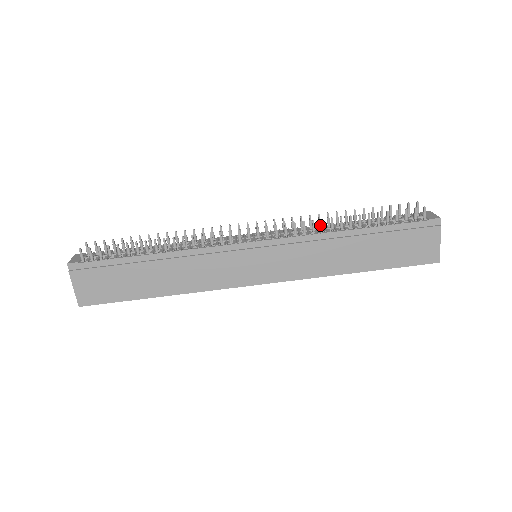
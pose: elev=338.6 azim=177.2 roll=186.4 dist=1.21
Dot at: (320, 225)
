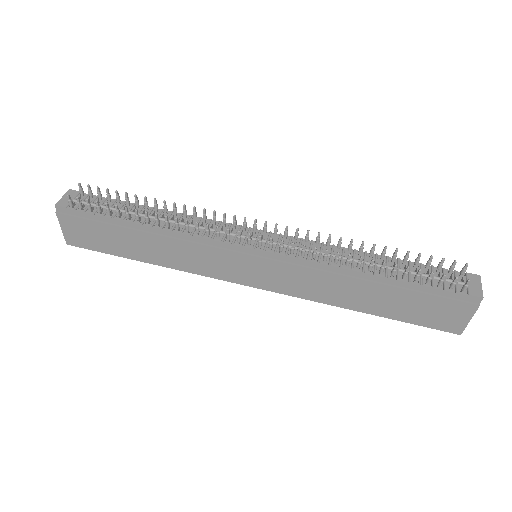
Dot at: (339, 248)
